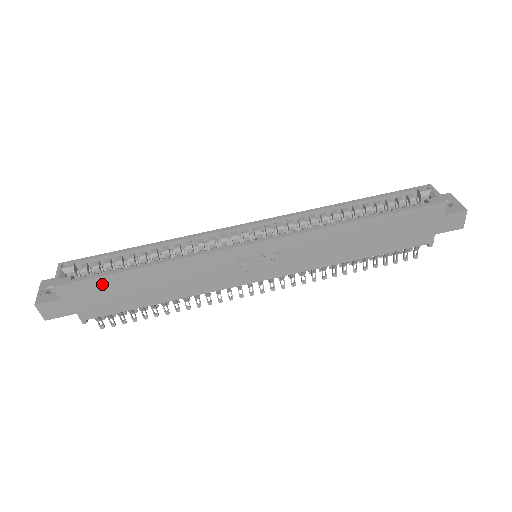
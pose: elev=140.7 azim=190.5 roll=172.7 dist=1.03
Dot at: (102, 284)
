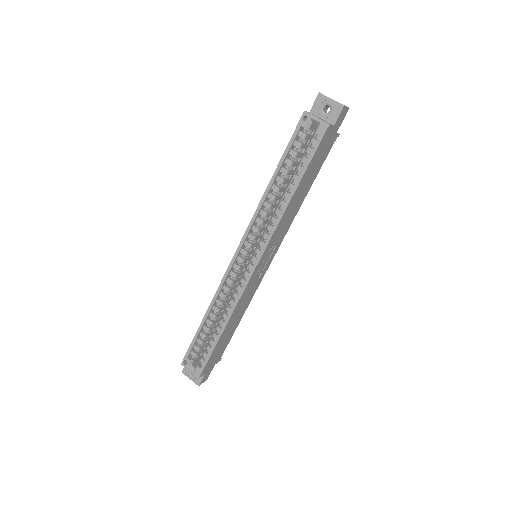
Dot at: (214, 354)
